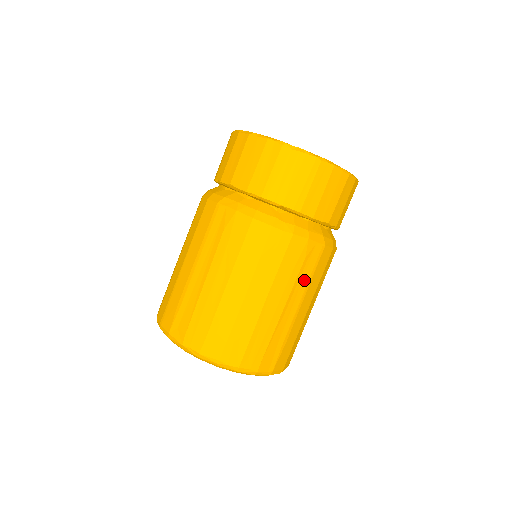
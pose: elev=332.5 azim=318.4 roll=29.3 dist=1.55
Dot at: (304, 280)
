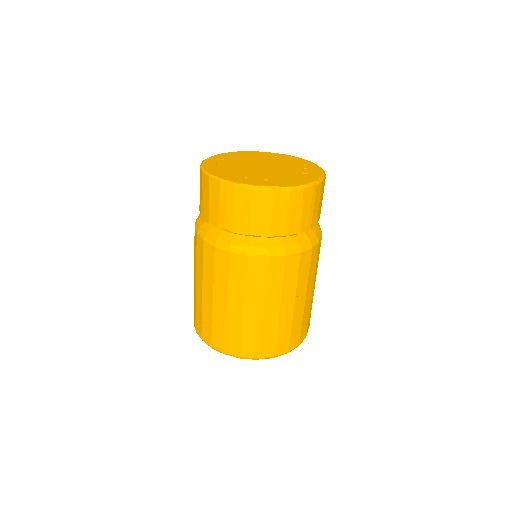
Dot at: (317, 265)
